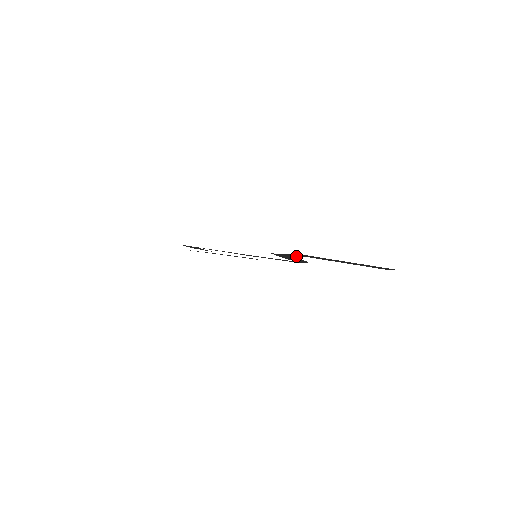
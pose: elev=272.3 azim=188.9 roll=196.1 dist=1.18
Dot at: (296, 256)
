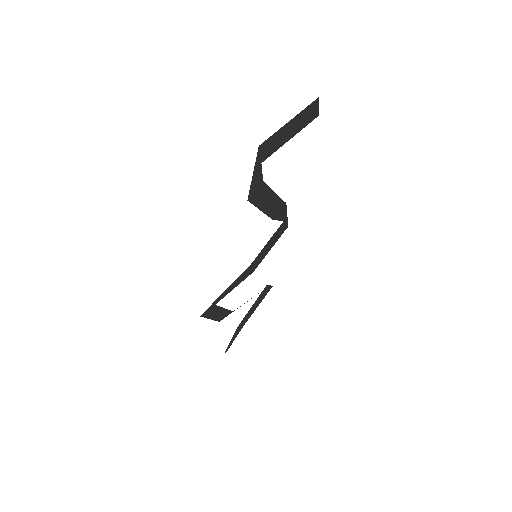
Dot at: (262, 176)
